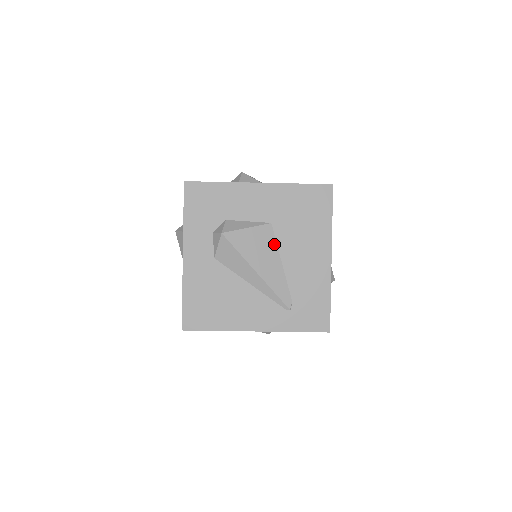
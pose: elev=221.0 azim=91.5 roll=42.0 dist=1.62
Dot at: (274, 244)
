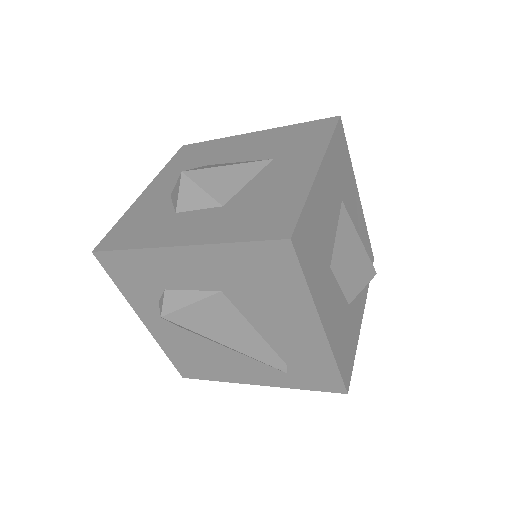
Dot at: (236, 313)
